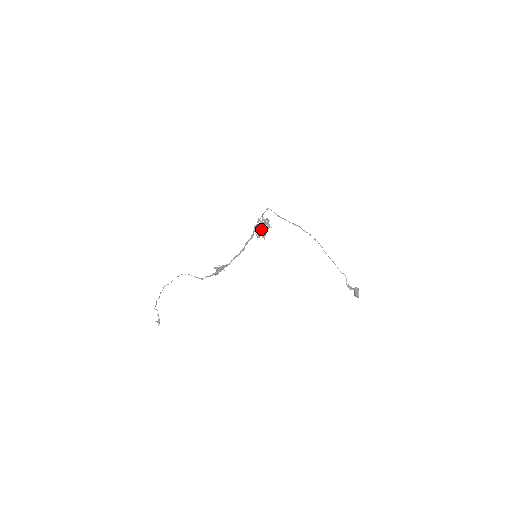
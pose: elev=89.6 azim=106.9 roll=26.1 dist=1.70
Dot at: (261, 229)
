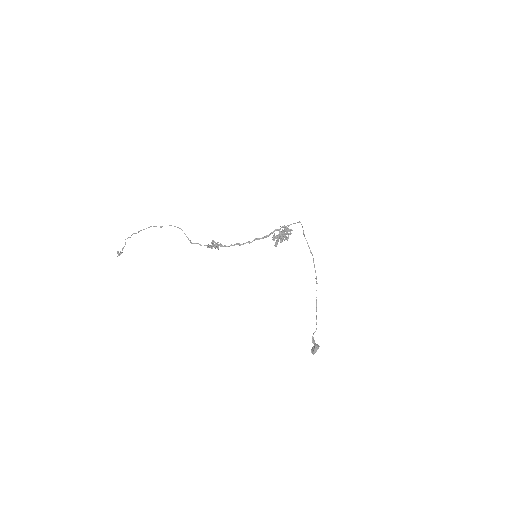
Dot at: (281, 235)
